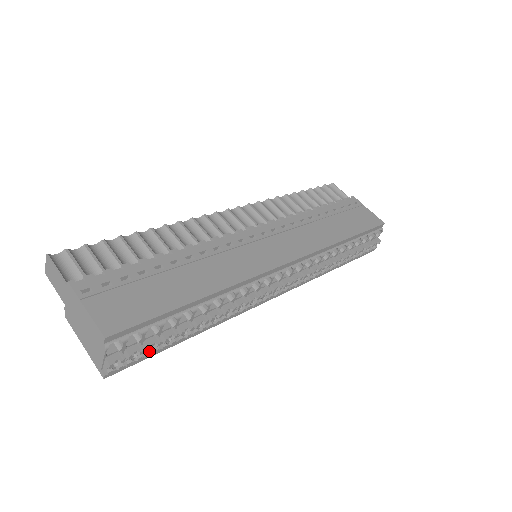
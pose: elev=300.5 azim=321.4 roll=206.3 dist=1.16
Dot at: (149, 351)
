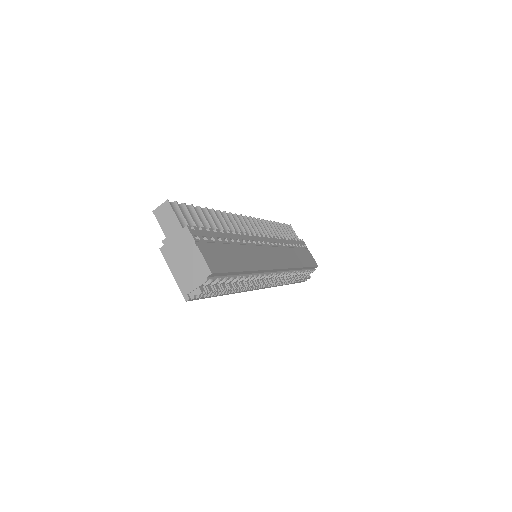
Dot at: occluded
